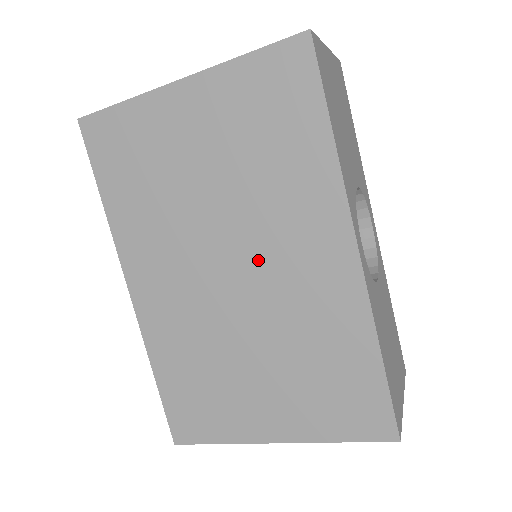
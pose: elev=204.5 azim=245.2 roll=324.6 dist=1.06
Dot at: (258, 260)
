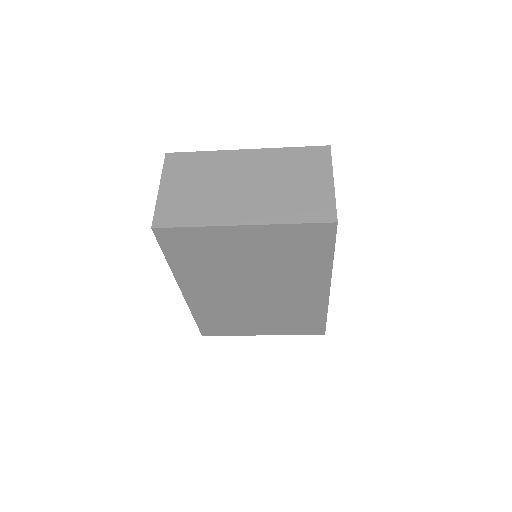
Dot at: (273, 290)
